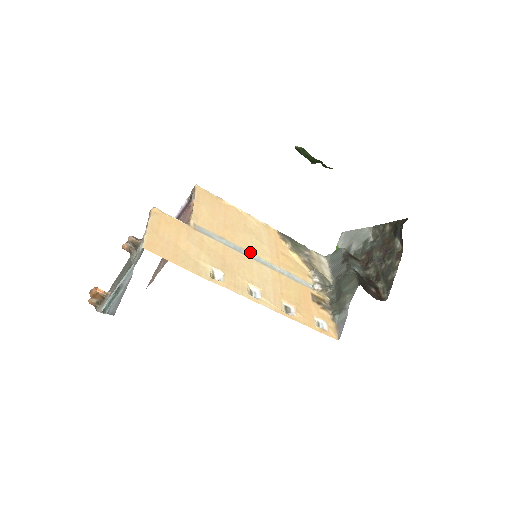
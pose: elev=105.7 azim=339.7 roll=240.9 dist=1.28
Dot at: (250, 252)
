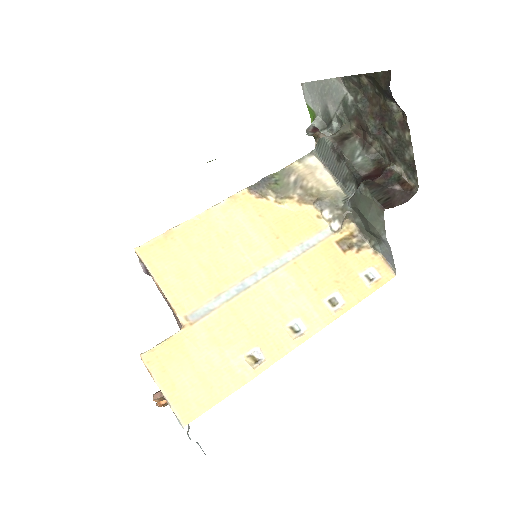
Dot at: (252, 273)
